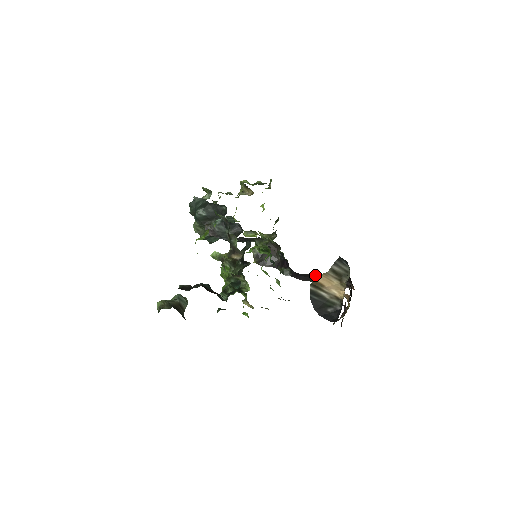
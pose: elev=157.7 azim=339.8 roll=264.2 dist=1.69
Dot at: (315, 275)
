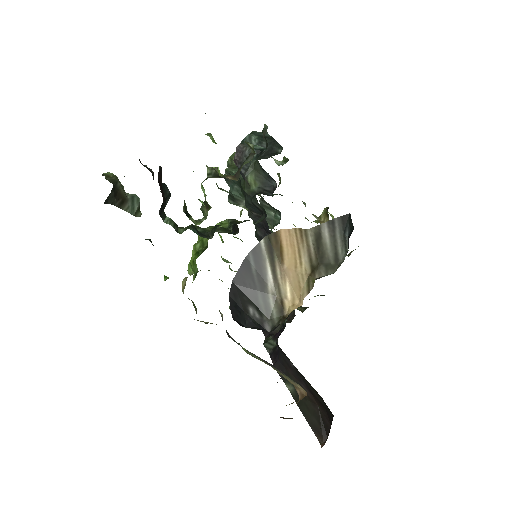
Dot at: (296, 373)
